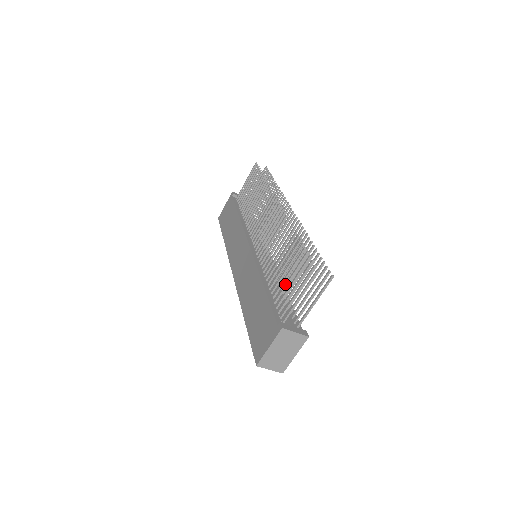
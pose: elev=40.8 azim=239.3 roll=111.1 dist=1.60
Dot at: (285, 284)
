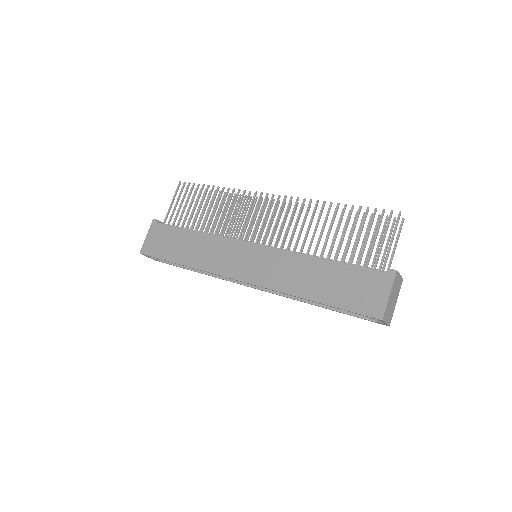
Dot at: (356, 244)
